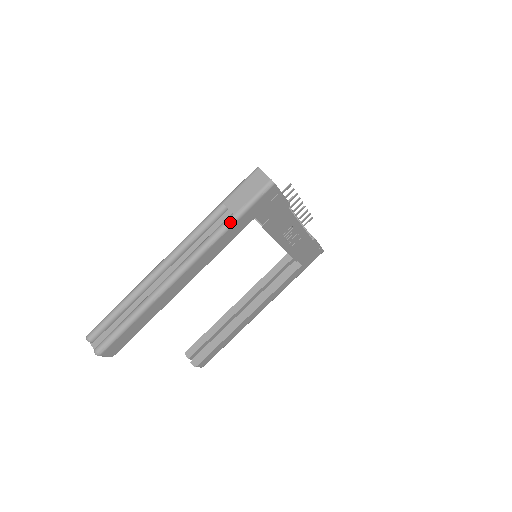
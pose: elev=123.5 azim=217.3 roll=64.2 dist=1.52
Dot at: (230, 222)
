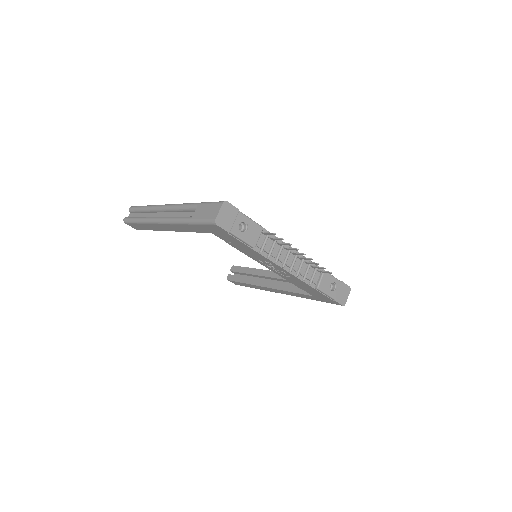
Dot at: (187, 221)
